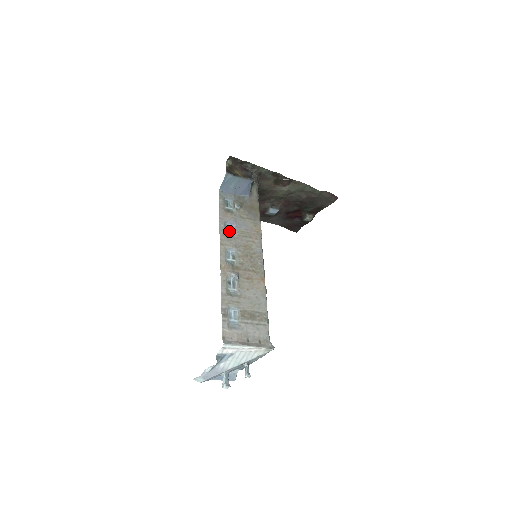
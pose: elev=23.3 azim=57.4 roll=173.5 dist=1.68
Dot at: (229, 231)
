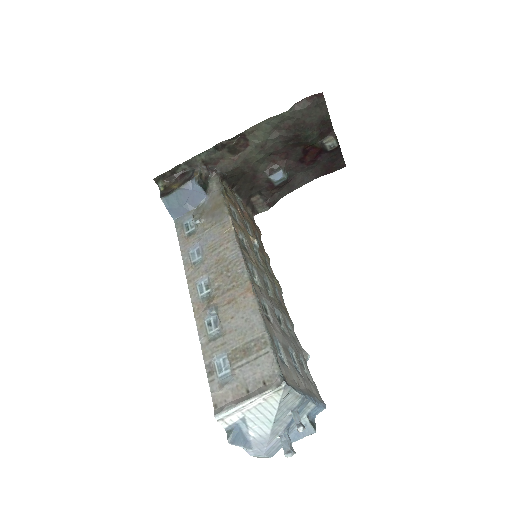
Dot at: (196, 258)
